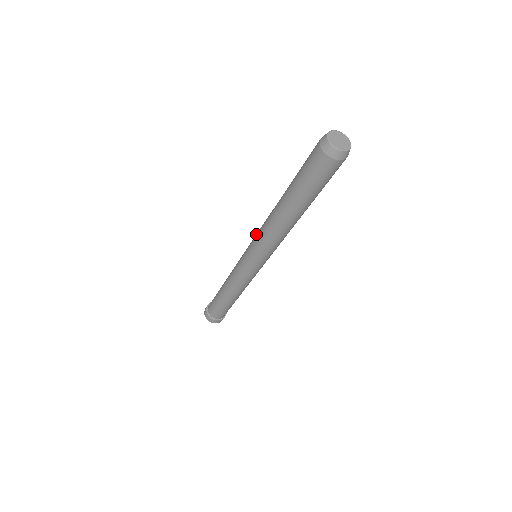
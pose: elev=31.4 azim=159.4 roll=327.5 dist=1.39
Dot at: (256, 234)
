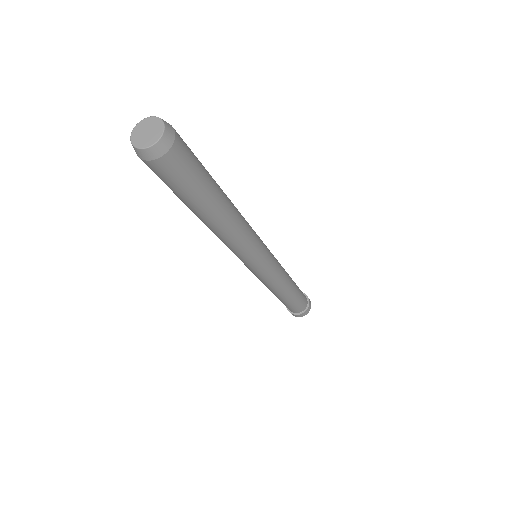
Dot at: occluded
